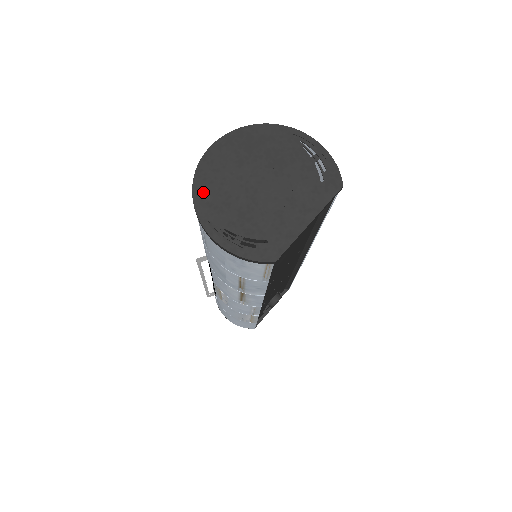
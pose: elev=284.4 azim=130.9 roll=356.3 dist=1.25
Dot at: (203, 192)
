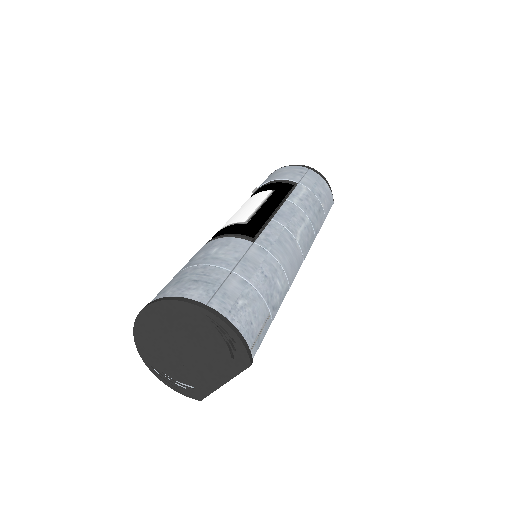
Dot at: (142, 345)
